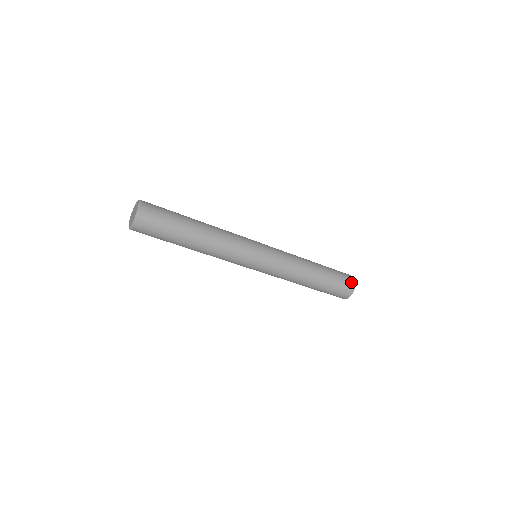
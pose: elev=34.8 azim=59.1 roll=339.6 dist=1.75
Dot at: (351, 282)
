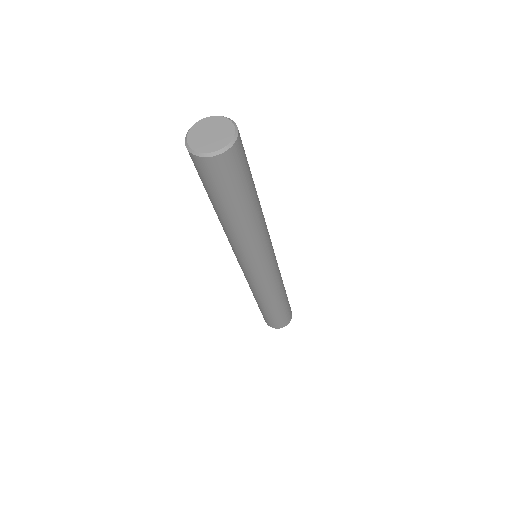
Dot at: occluded
